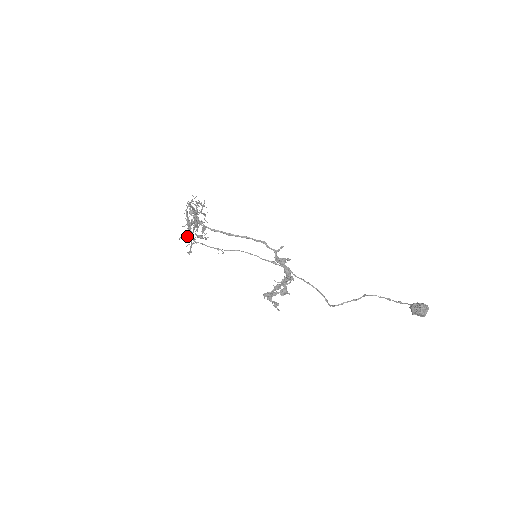
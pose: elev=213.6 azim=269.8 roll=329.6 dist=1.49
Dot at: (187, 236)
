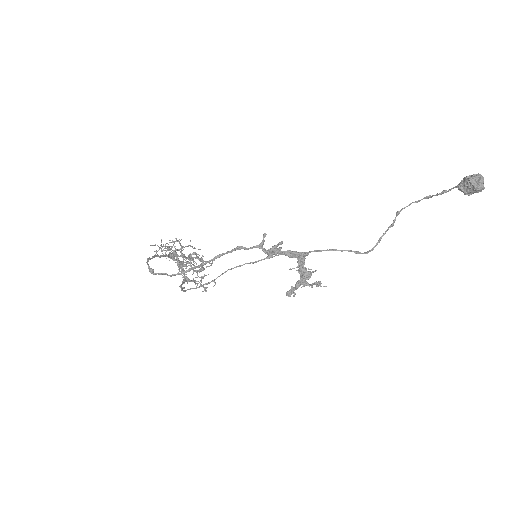
Dot at: (187, 280)
